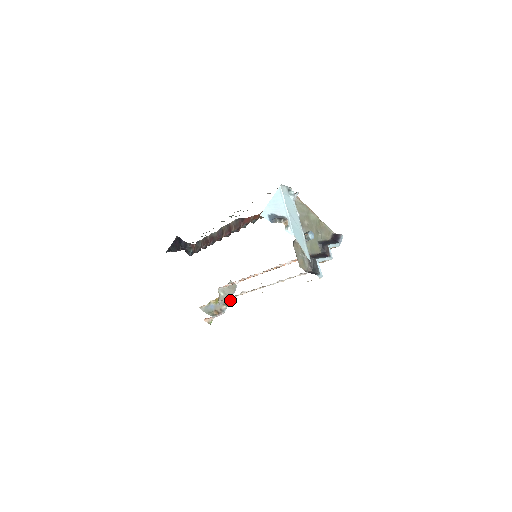
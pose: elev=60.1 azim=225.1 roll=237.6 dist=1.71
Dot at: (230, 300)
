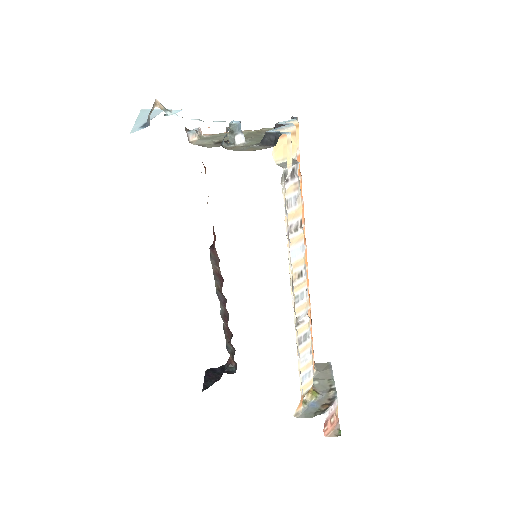
Dot at: (333, 381)
